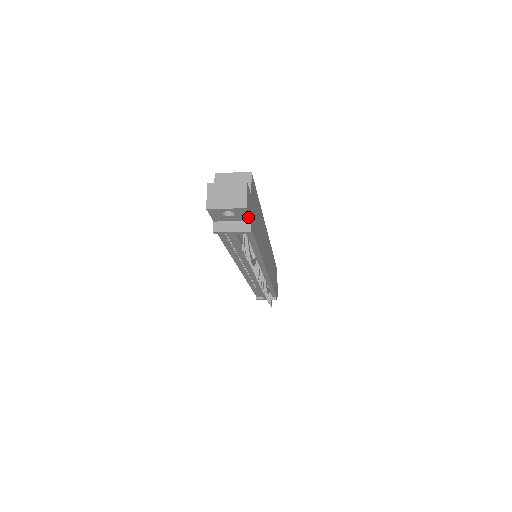
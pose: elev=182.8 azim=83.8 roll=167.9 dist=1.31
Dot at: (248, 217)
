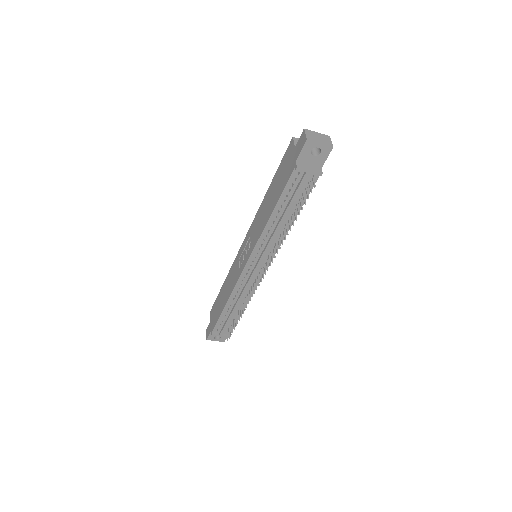
Dot at: (324, 162)
